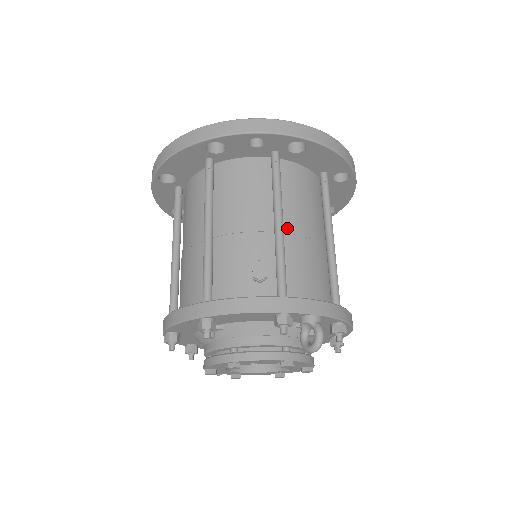
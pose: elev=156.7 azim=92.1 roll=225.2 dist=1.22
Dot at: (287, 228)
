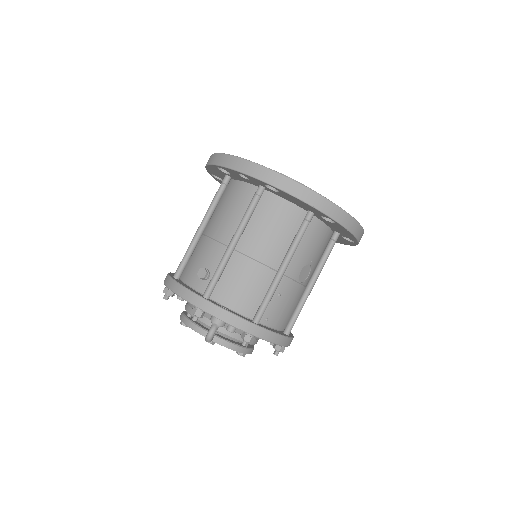
Dot at: (243, 249)
